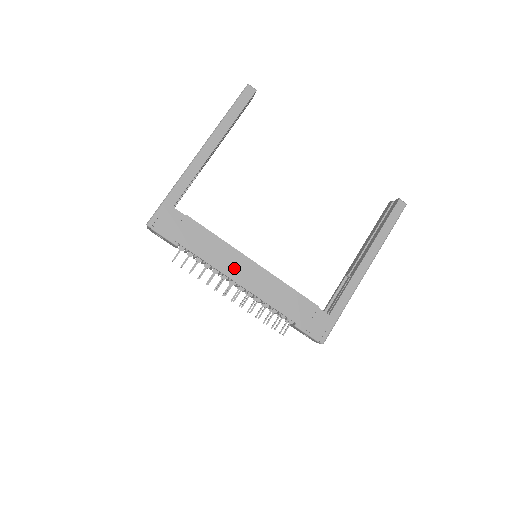
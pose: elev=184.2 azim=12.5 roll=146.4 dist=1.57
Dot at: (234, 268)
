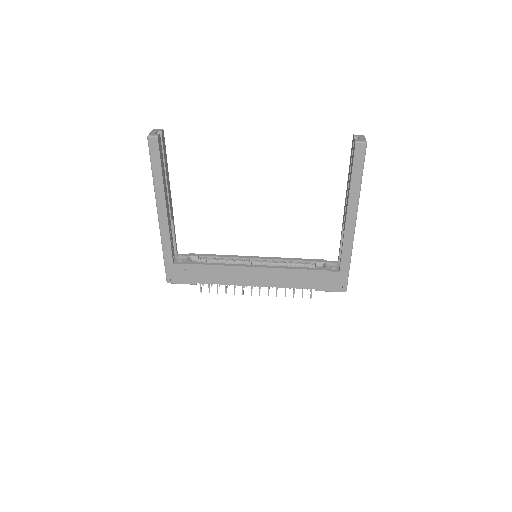
Dot at: (244, 278)
